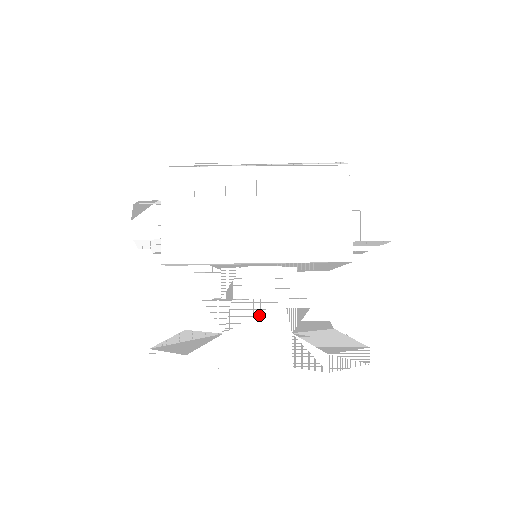
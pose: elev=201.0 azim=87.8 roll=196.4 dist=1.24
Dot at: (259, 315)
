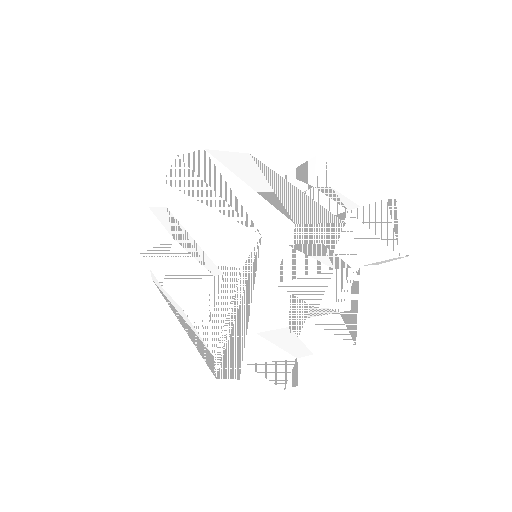
Dot at: occluded
